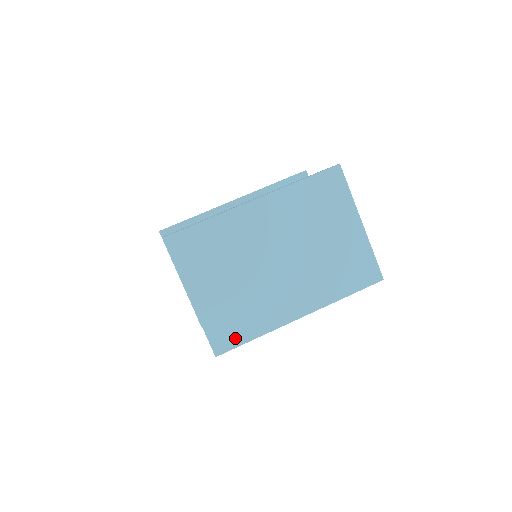
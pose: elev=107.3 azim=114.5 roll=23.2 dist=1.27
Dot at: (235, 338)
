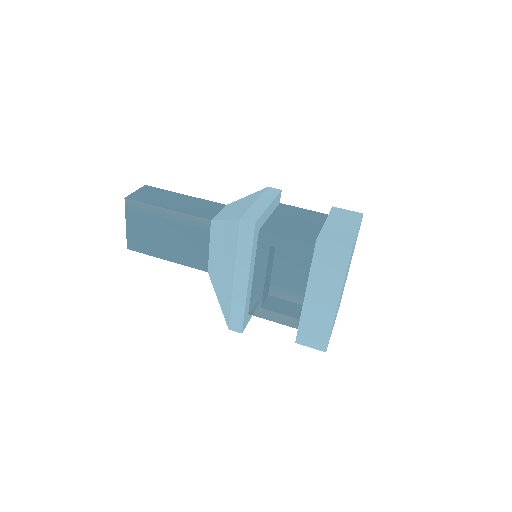
Dot at: occluded
